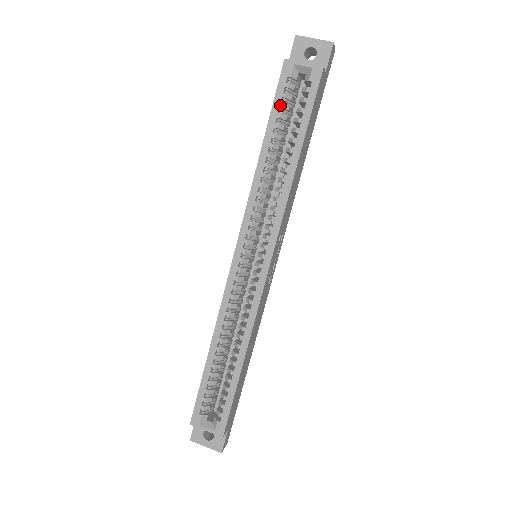
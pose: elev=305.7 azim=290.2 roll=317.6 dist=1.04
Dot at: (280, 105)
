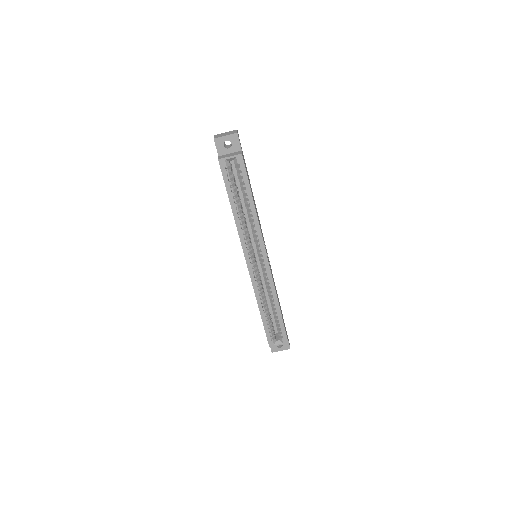
Dot at: (229, 183)
